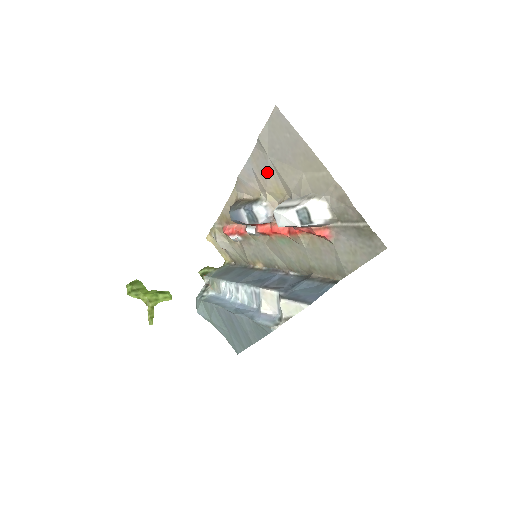
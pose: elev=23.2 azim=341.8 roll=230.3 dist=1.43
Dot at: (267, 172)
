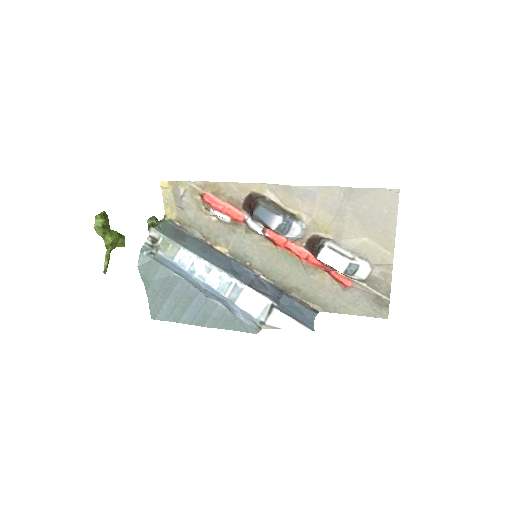
Dot at: (331, 210)
